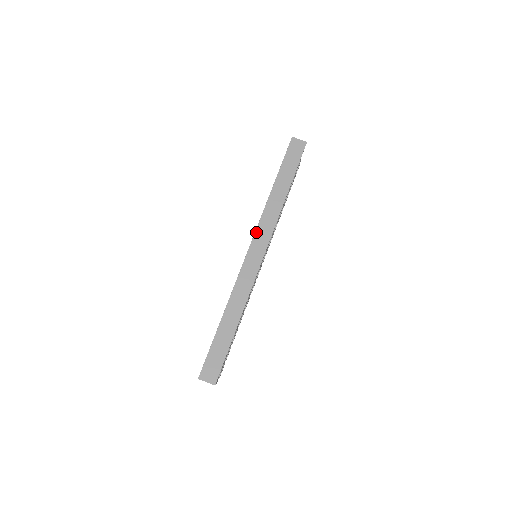
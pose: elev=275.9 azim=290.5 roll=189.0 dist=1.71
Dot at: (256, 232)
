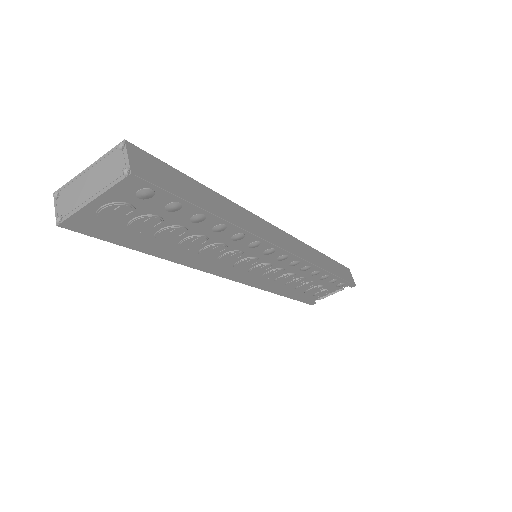
Dot at: (293, 237)
